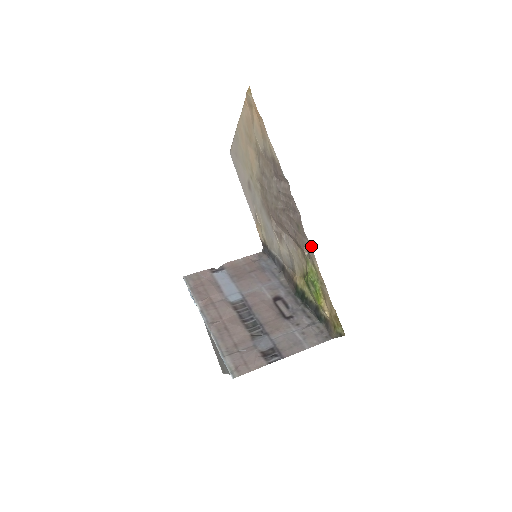
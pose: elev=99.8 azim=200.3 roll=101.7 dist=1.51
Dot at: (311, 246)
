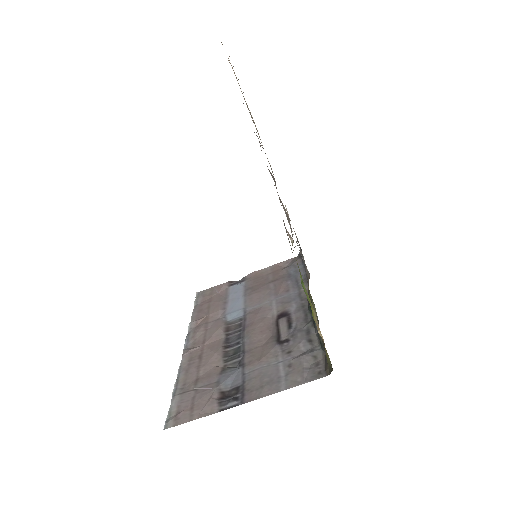
Dot at: occluded
